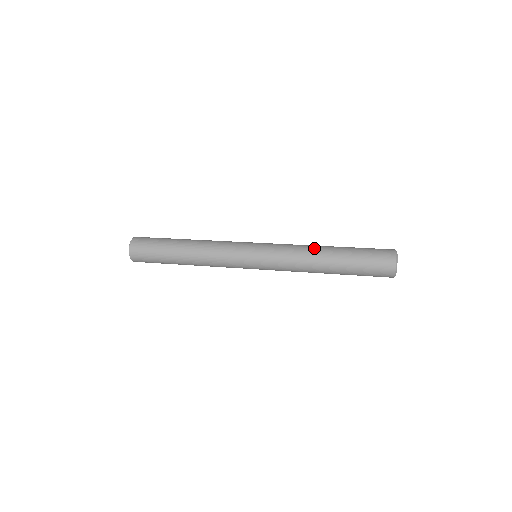
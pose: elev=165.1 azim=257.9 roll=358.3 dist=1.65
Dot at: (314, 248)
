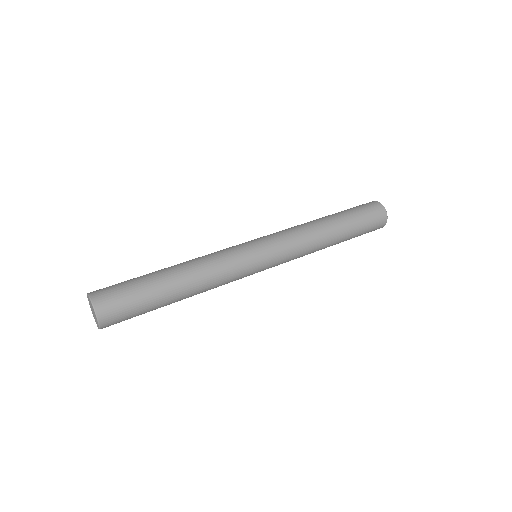
Dot at: (313, 223)
